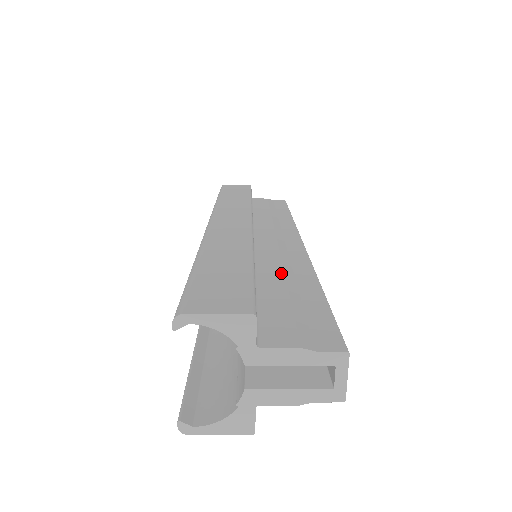
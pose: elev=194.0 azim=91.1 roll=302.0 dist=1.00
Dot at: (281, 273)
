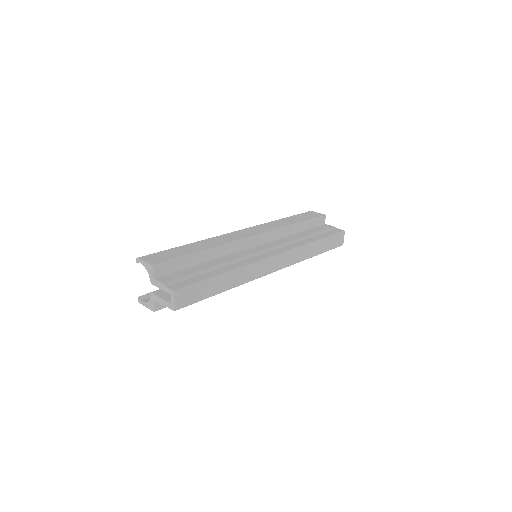
Dot at: (222, 263)
